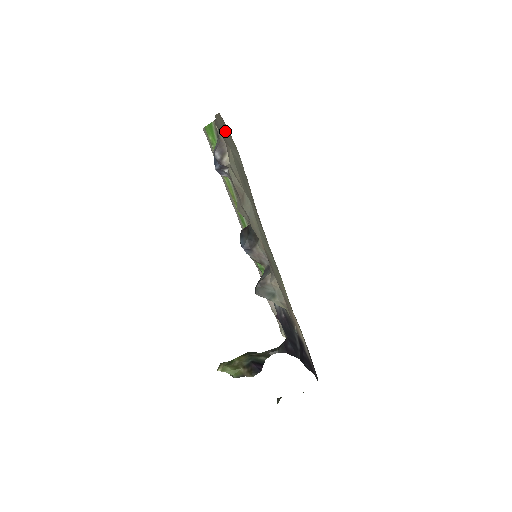
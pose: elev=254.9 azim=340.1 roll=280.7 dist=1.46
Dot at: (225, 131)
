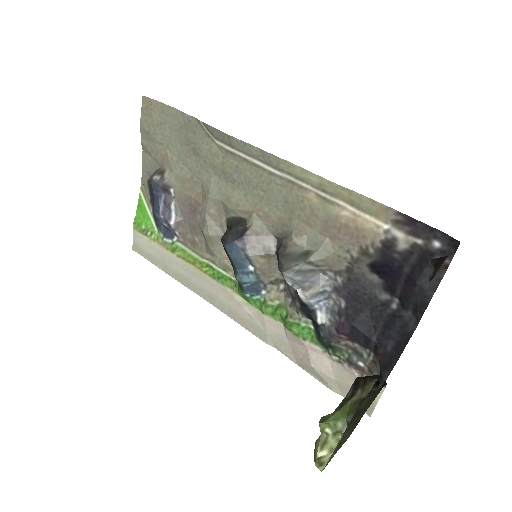
Dot at: (155, 121)
